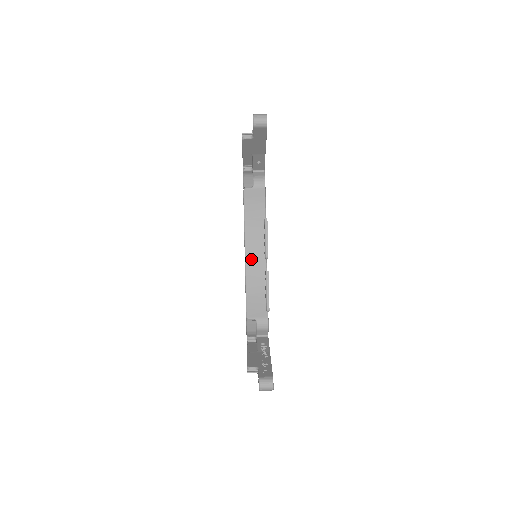
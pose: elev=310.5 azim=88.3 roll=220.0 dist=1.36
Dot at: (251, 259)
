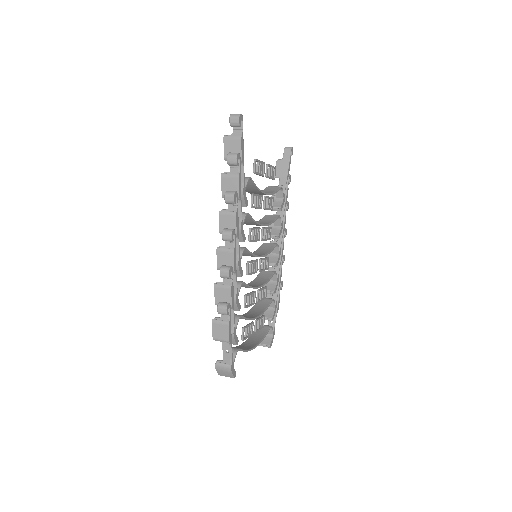
Dot at: occluded
